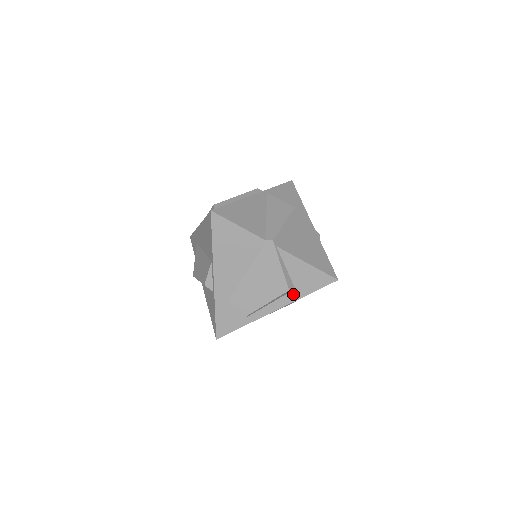
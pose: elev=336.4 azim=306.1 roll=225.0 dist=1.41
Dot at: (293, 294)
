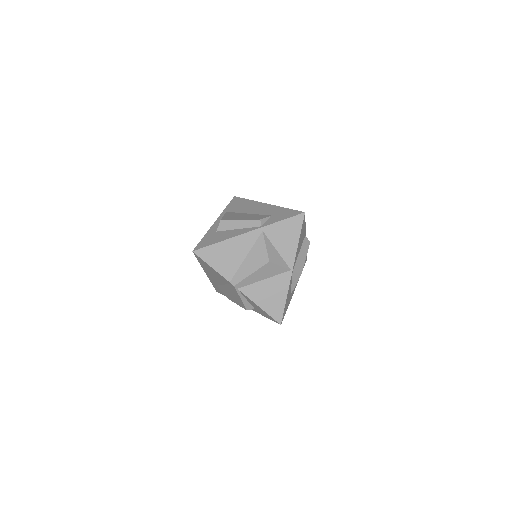
Dot at: (254, 309)
